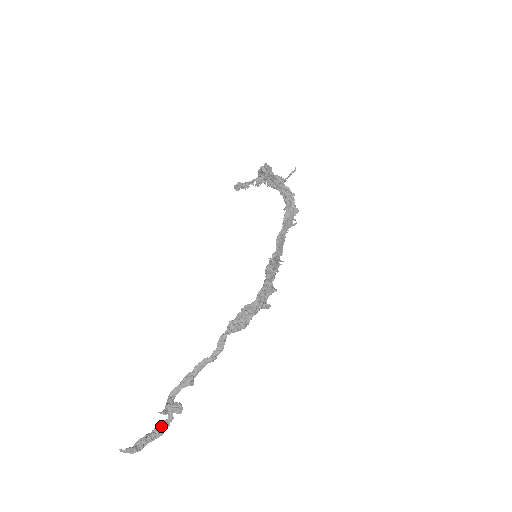
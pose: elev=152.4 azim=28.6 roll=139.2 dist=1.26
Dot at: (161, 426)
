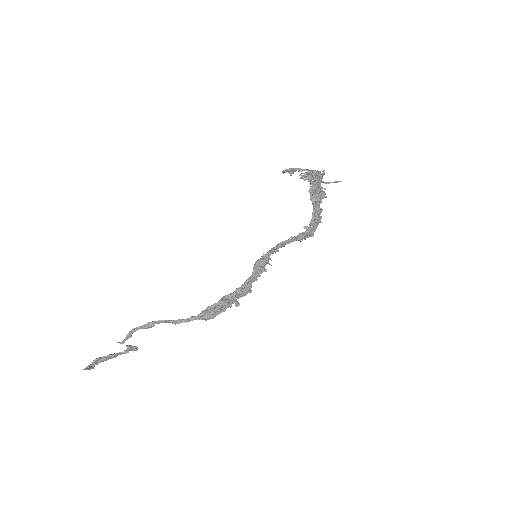
Dot at: (117, 355)
